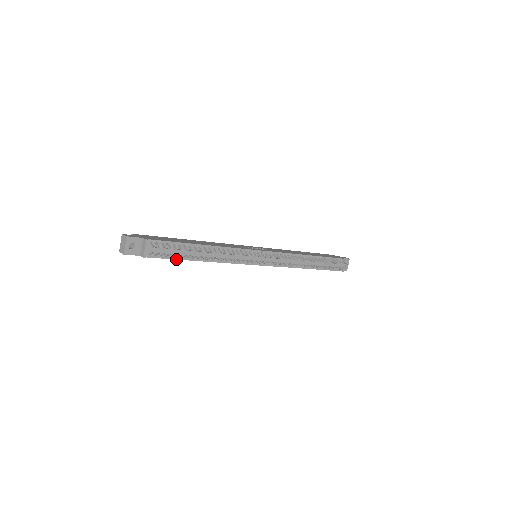
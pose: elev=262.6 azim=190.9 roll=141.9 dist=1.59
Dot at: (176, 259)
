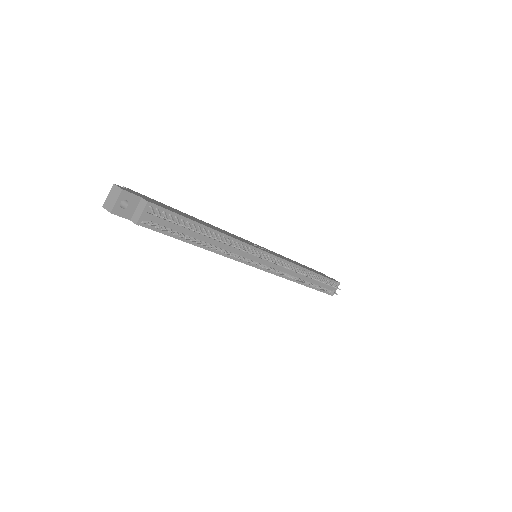
Dot at: (173, 237)
